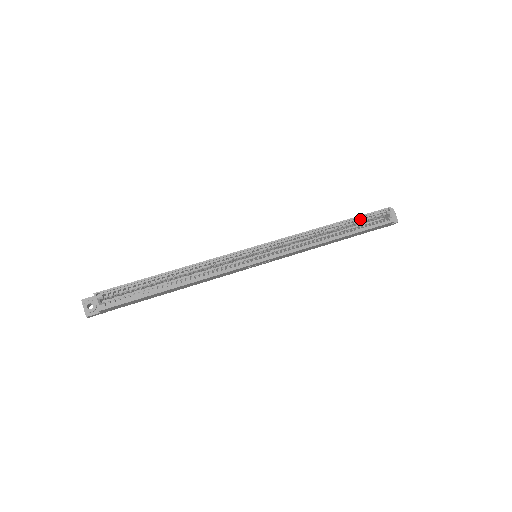
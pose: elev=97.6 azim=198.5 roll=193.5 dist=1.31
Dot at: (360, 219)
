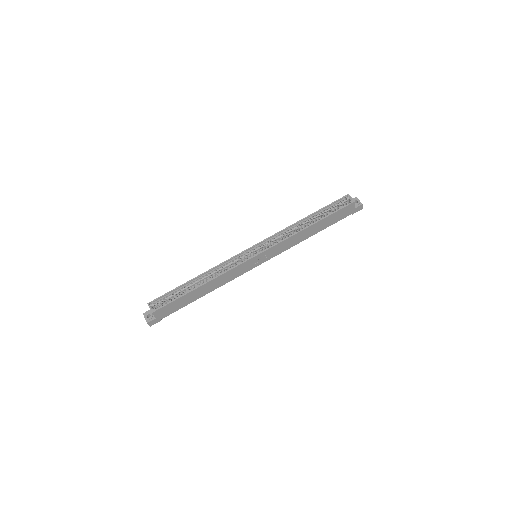
Dot at: (327, 209)
